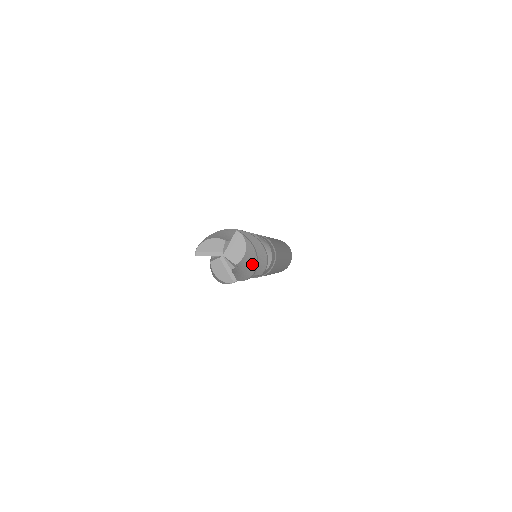
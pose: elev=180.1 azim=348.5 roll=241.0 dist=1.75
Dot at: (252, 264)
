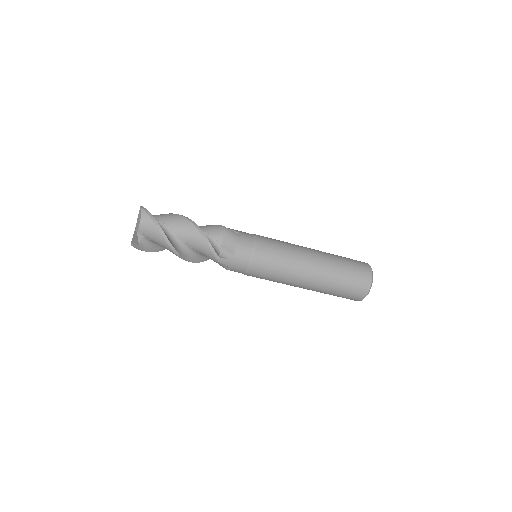
Dot at: (157, 234)
